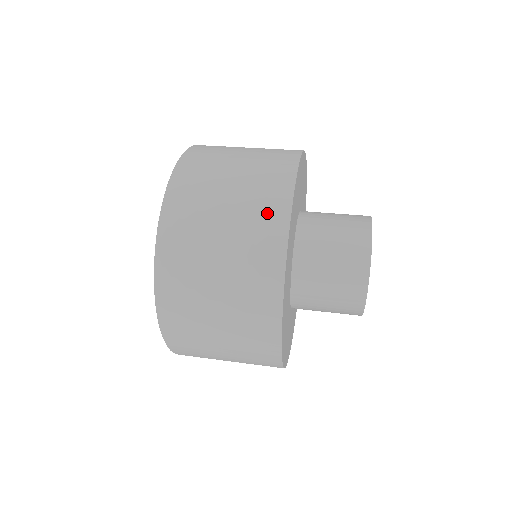
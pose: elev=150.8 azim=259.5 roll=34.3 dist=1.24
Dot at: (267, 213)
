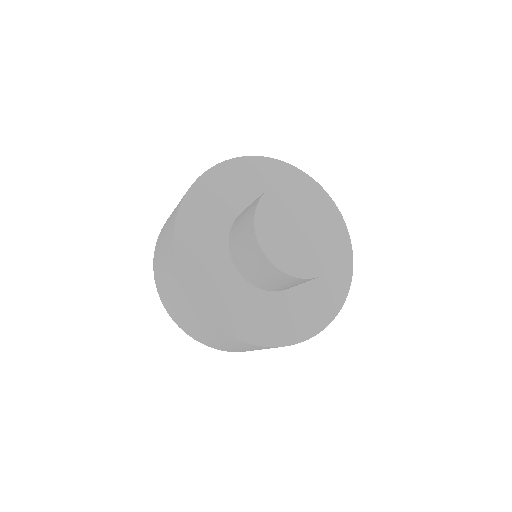
Dot at: occluded
